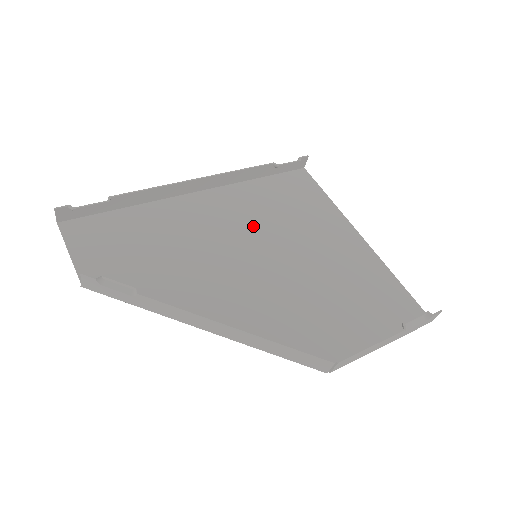
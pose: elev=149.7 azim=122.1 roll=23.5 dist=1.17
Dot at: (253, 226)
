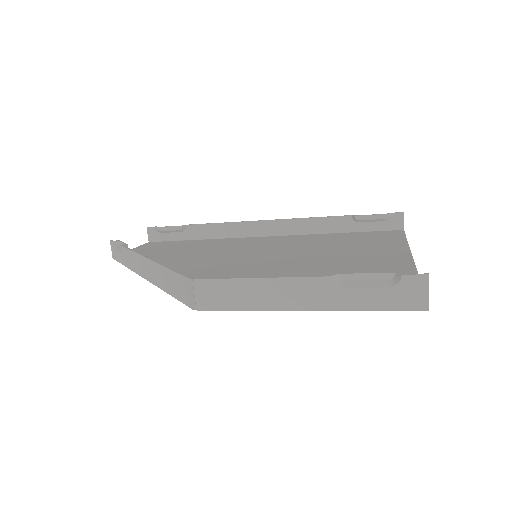
Dot at: (284, 247)
